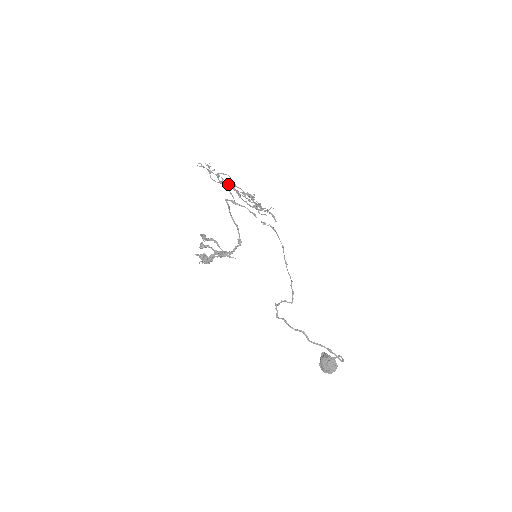
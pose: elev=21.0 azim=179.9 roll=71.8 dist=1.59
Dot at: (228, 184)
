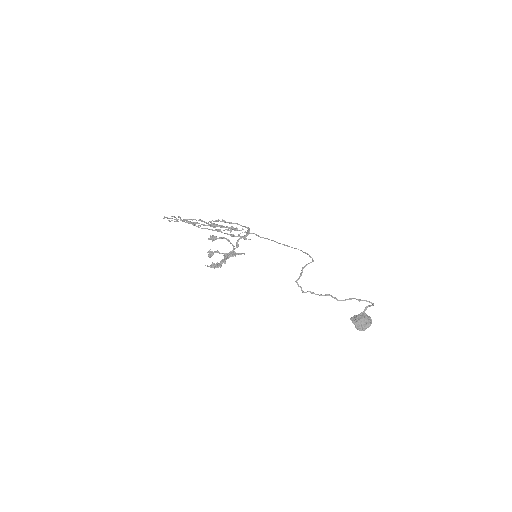
Dot at: (200, 220)
